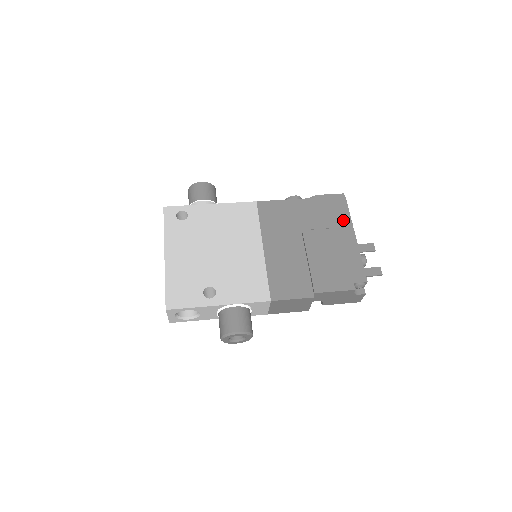
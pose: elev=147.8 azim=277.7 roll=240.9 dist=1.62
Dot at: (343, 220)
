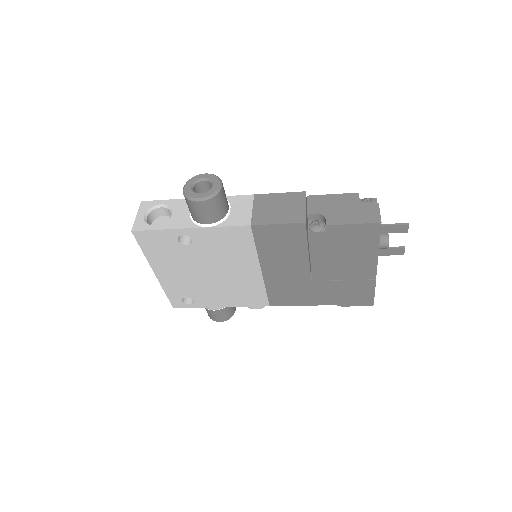
Dot at: occluded
